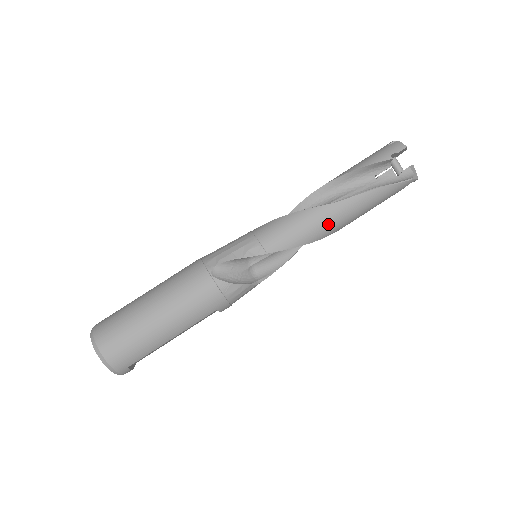
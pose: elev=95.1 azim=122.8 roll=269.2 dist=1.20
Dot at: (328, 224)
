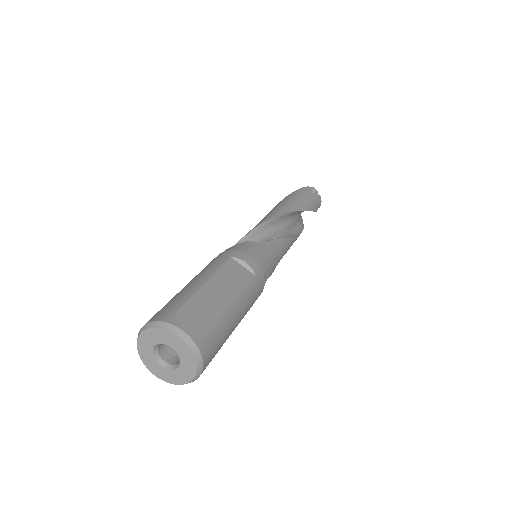
Dot at: (272, 212)
